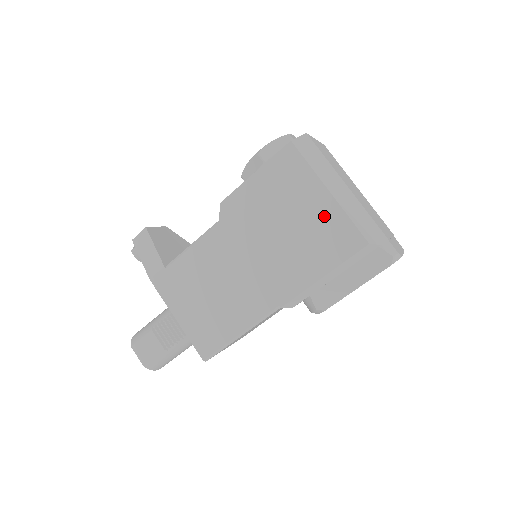
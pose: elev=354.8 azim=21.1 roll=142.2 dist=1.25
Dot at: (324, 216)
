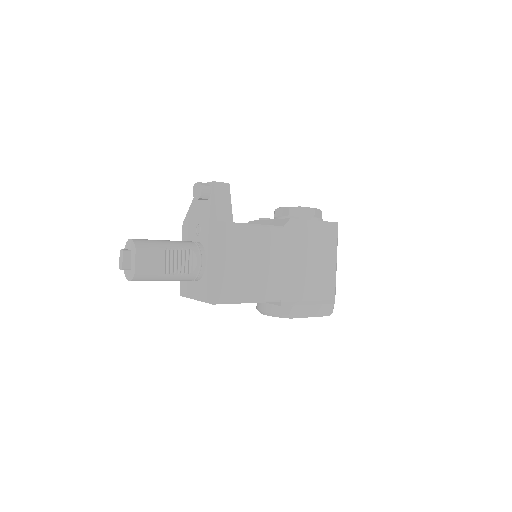
Dot at: (328, 271)
